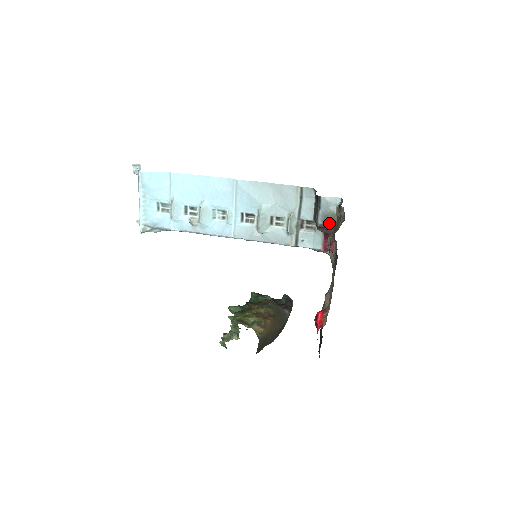
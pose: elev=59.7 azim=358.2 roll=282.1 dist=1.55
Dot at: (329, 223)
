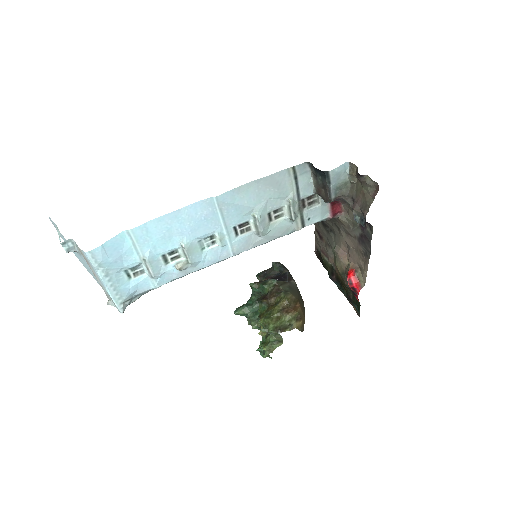
Dot at: (341, 192)
